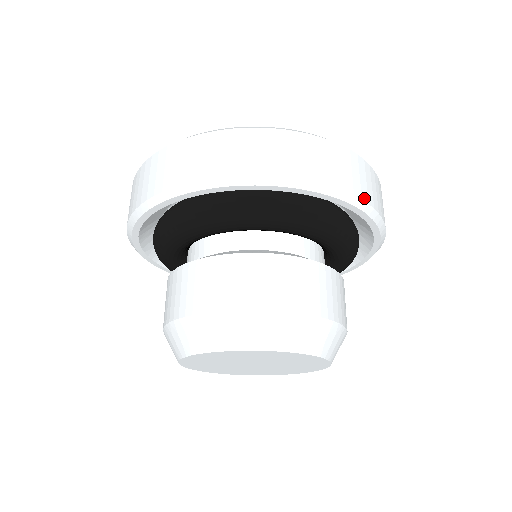
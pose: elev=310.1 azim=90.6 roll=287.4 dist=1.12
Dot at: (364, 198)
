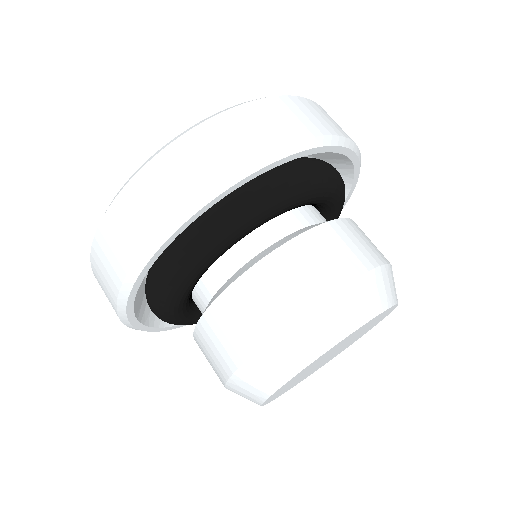
Dot at: occluded
